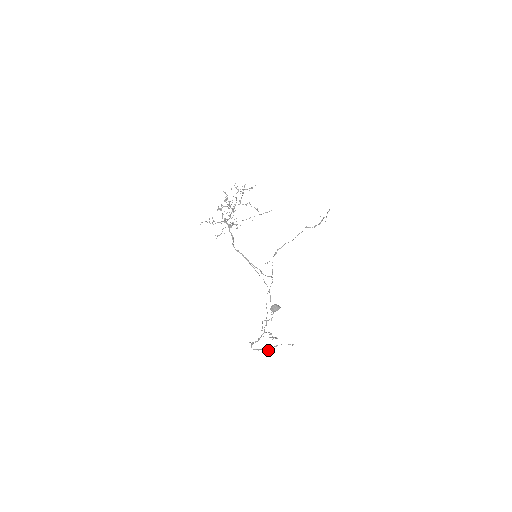
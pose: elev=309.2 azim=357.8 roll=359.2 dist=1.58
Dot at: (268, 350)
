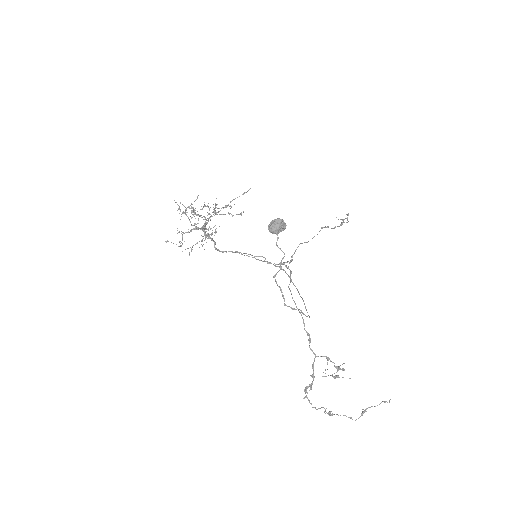
Dot at: (349, 417)
